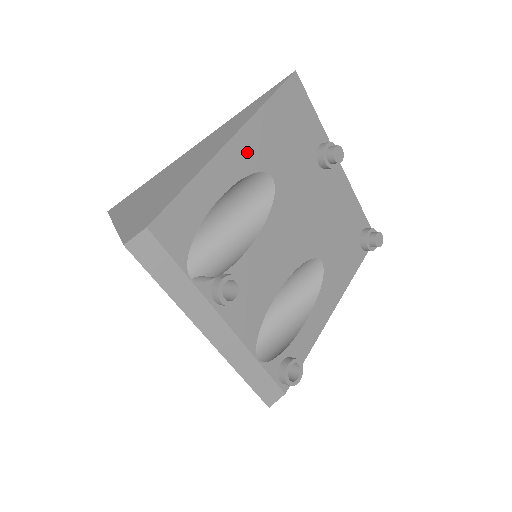
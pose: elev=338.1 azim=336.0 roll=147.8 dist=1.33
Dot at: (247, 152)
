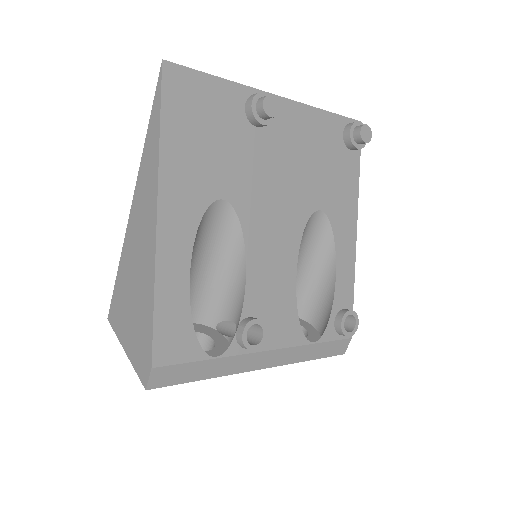
Dot at: (181, 208)
